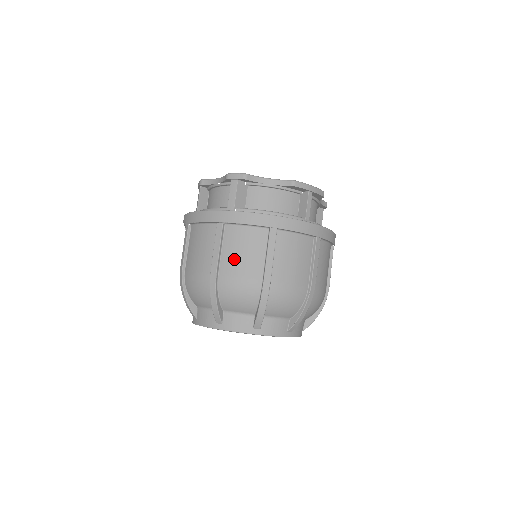
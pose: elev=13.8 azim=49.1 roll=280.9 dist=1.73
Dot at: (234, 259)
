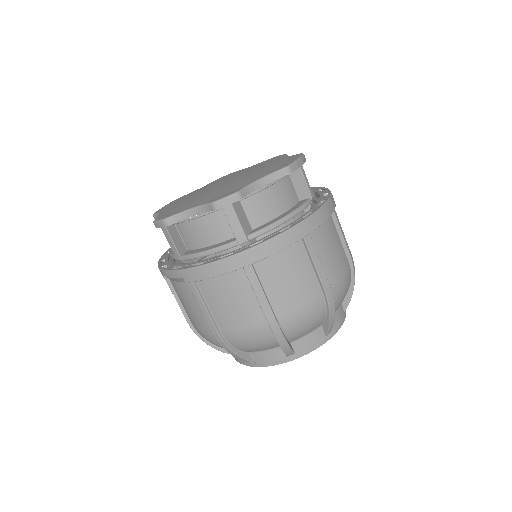
Dot at: (285, 293)
